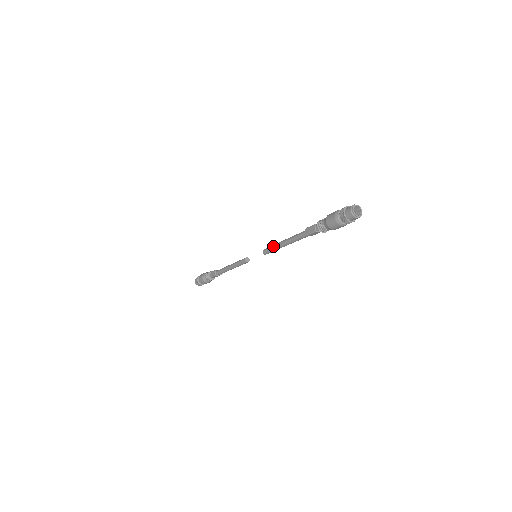
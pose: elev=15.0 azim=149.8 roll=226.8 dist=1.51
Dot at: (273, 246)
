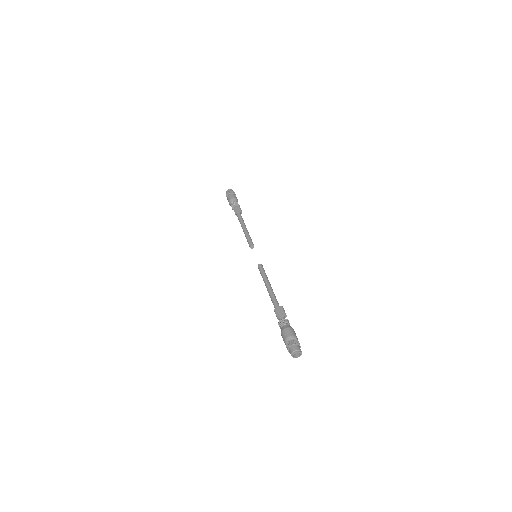
Dot at: occluded
